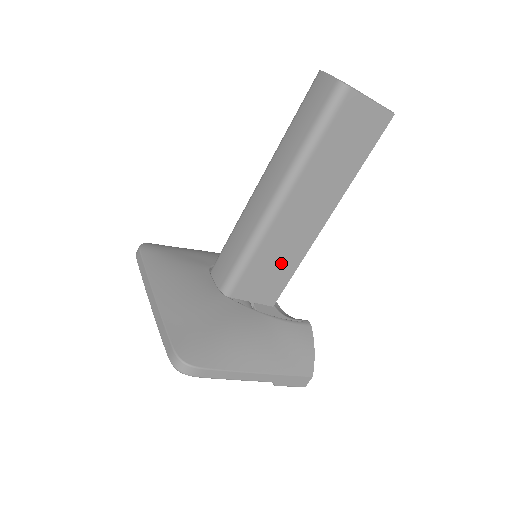
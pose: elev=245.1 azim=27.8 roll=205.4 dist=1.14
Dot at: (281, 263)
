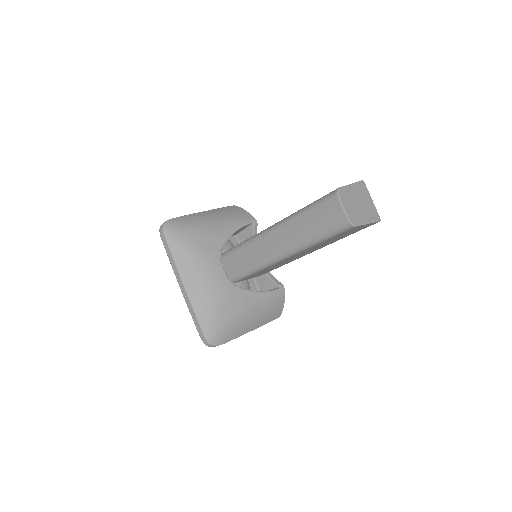
Dot at: occluded
